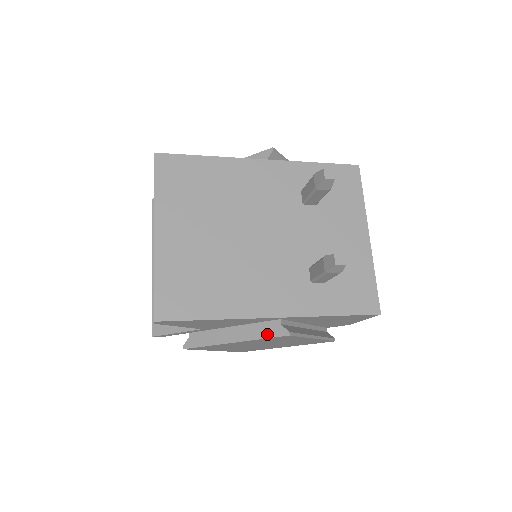
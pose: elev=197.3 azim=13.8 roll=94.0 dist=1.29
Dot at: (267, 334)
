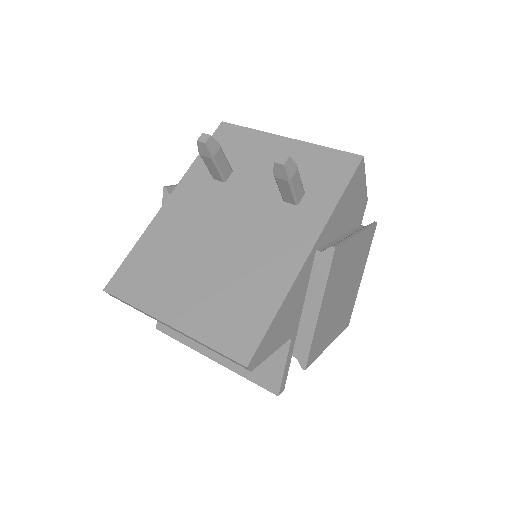
Dot at: (325, 271)
